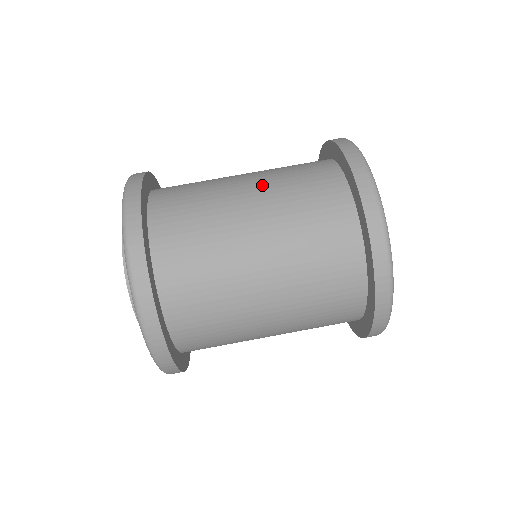
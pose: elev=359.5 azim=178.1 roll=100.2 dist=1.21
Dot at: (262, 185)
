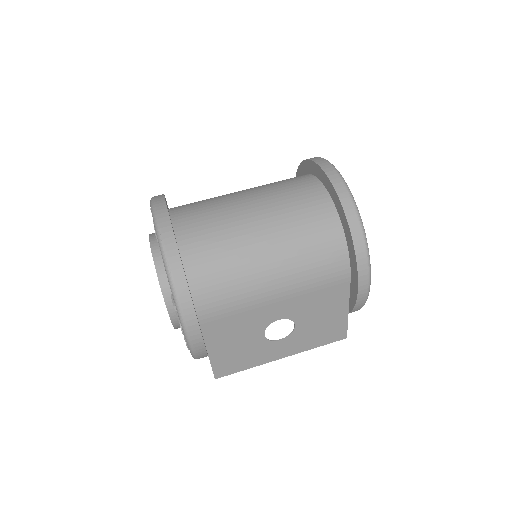
Dot at: occluded
